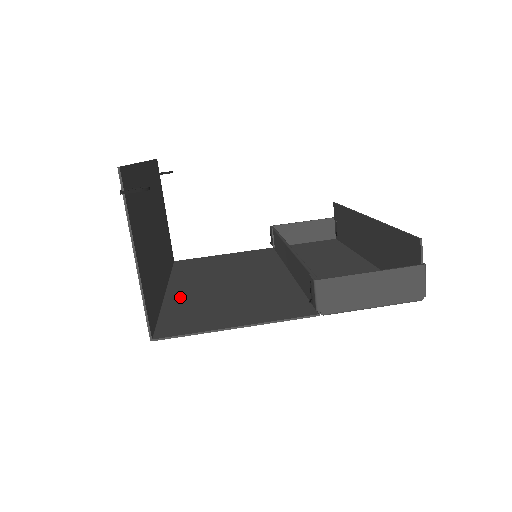
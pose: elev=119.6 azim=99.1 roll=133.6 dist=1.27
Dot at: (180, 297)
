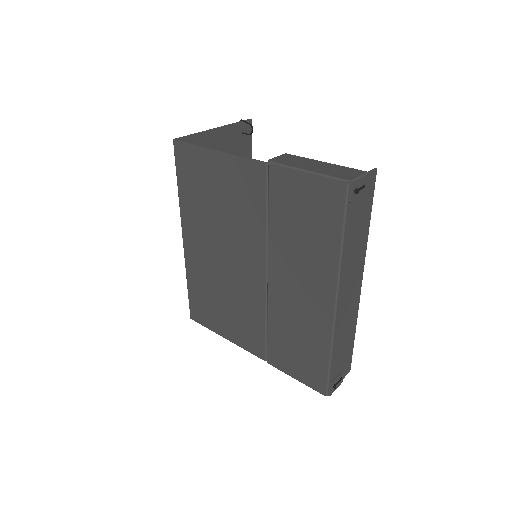
Dot at: (191, 219)
